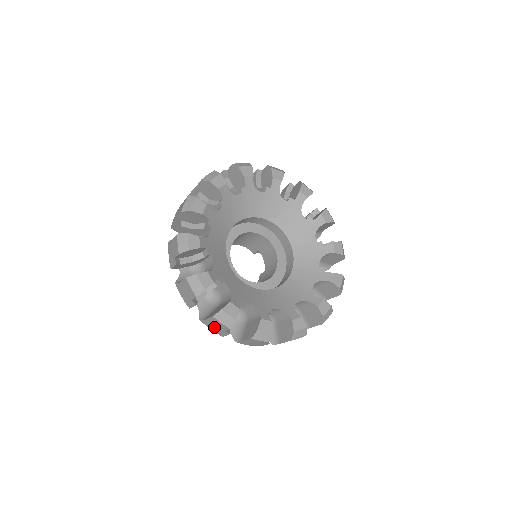
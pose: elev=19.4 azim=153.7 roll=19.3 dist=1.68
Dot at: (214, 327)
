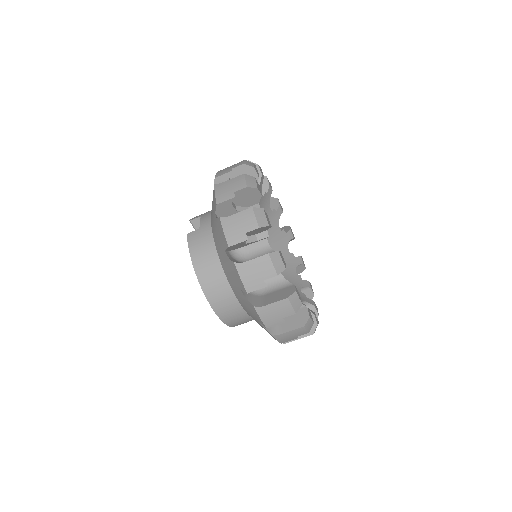
Dot at: (234, 227)
